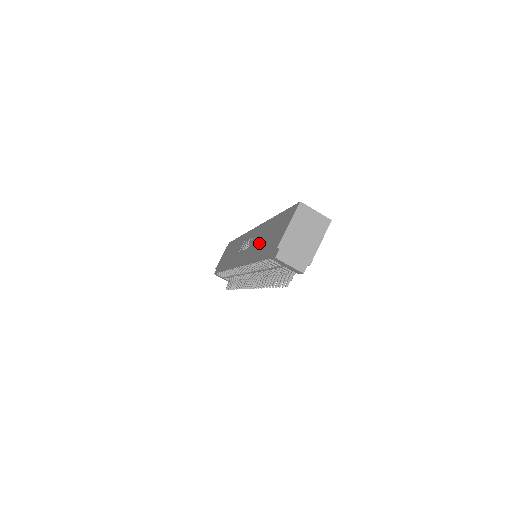
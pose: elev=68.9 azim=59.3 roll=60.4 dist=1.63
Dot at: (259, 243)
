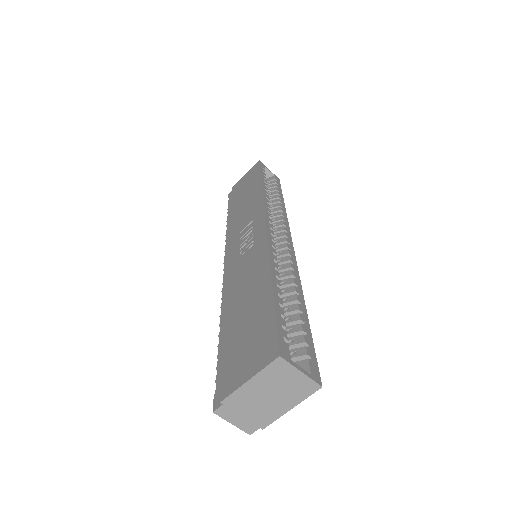
Dot at: (238, 298)
